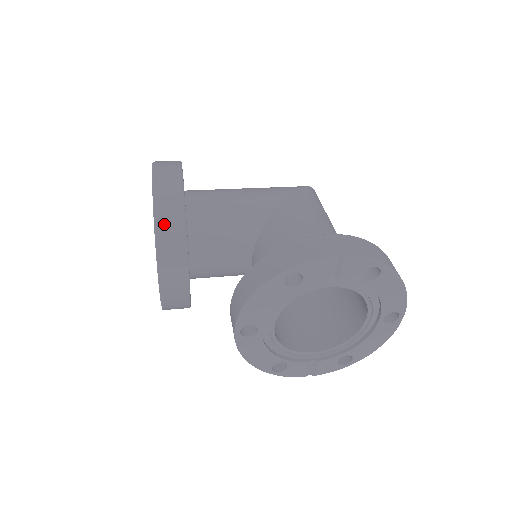
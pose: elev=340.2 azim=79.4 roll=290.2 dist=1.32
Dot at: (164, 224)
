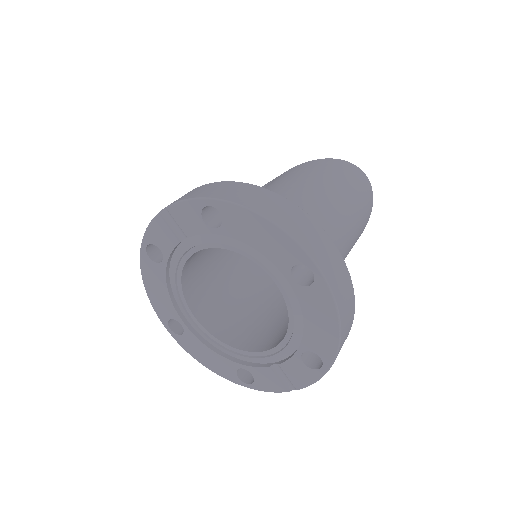
Dot at: occluded
